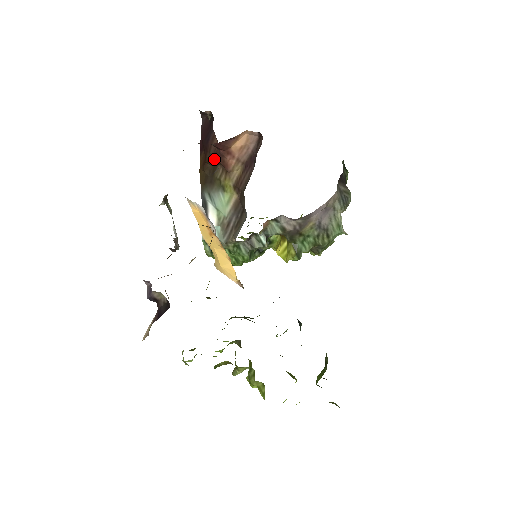
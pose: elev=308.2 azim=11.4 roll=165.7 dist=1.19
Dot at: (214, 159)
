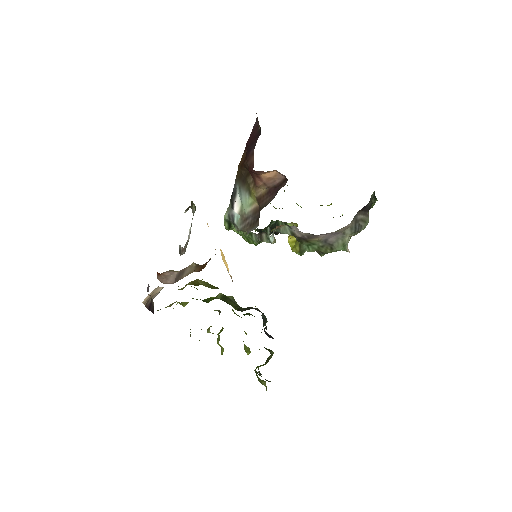
Dot at: (249, 169)
